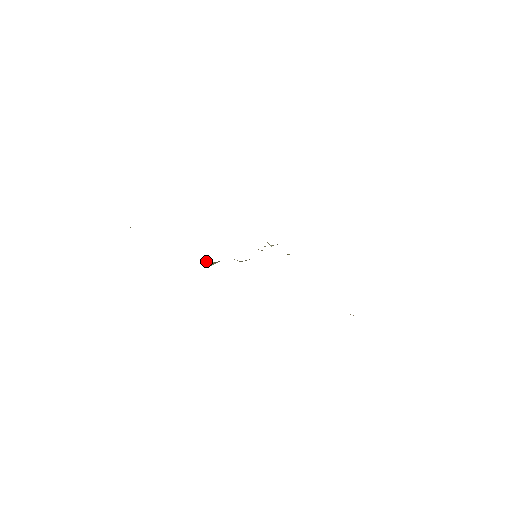
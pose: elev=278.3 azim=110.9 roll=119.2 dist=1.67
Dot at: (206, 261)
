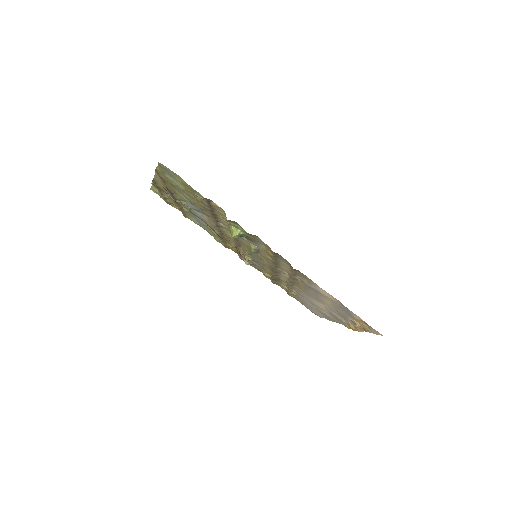
Dot at: (234, 229)
